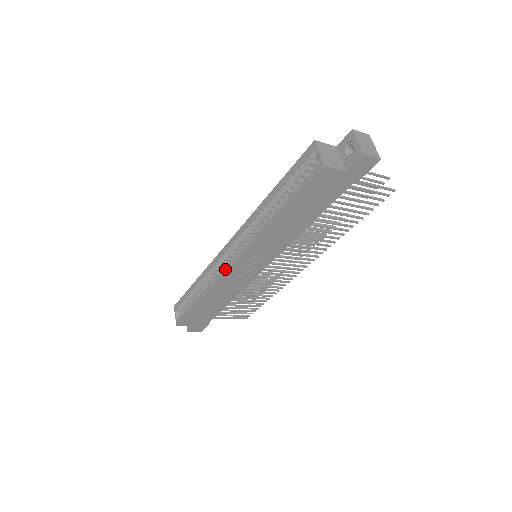
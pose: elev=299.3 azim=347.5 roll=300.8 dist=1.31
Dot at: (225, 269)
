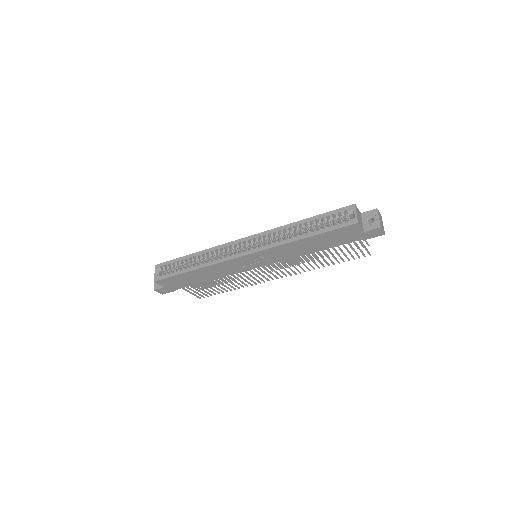
Dot at: (234, 256)
